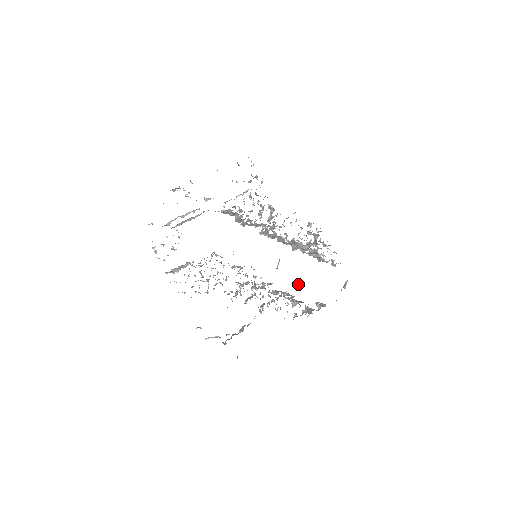
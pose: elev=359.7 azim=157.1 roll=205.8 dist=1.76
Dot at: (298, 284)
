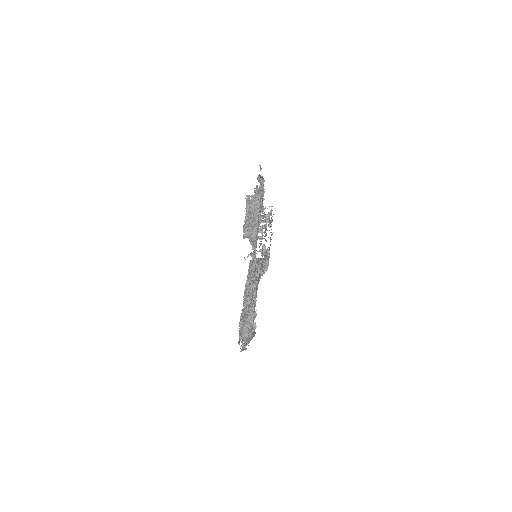
Dot at: (267, 252)
